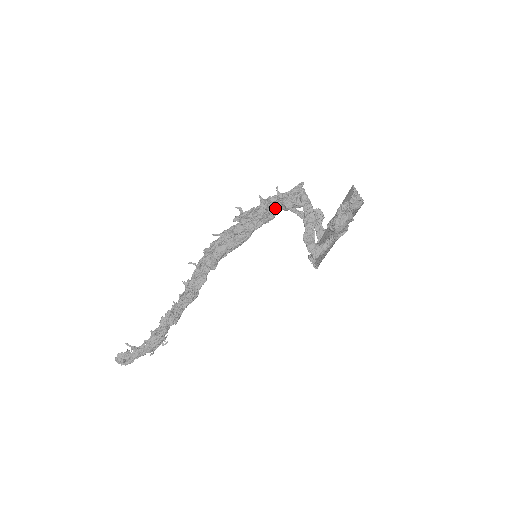
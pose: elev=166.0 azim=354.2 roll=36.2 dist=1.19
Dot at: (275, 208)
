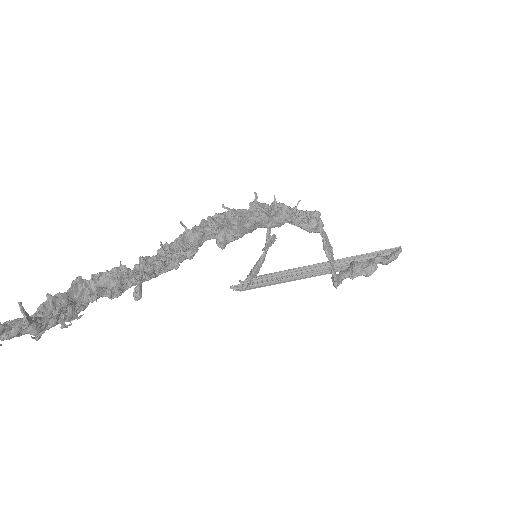
Dot at: occluded
